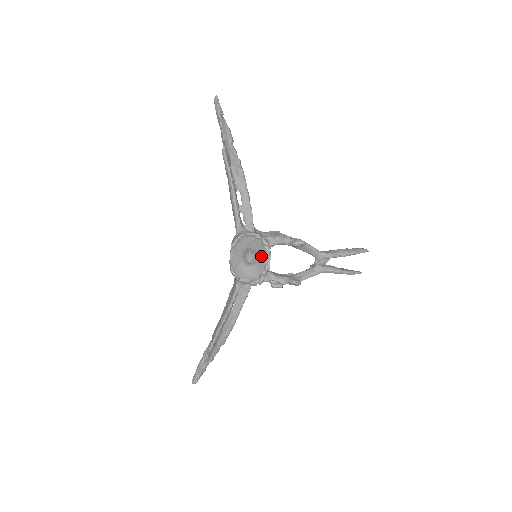
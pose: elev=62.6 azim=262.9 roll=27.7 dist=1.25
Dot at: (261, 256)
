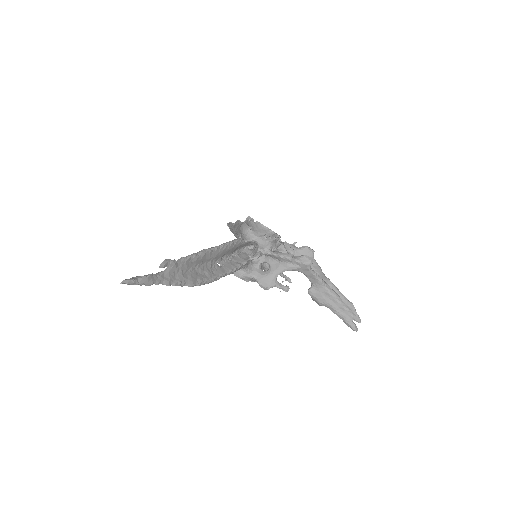
Dot at: occluded
